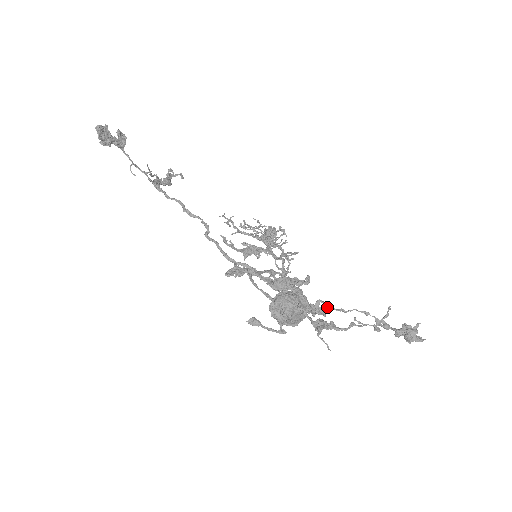
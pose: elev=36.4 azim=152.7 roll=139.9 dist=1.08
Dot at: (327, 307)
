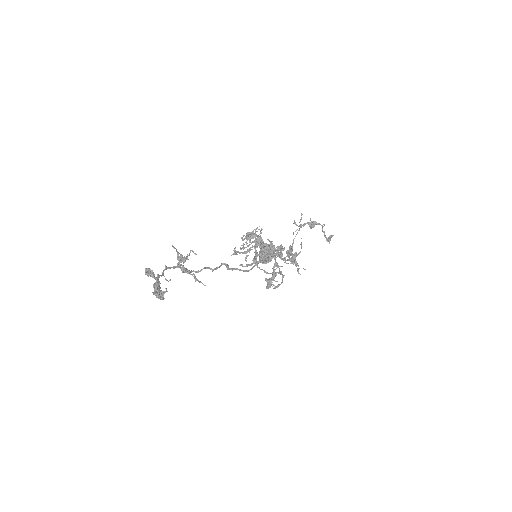
Dot at: (292, 249)
